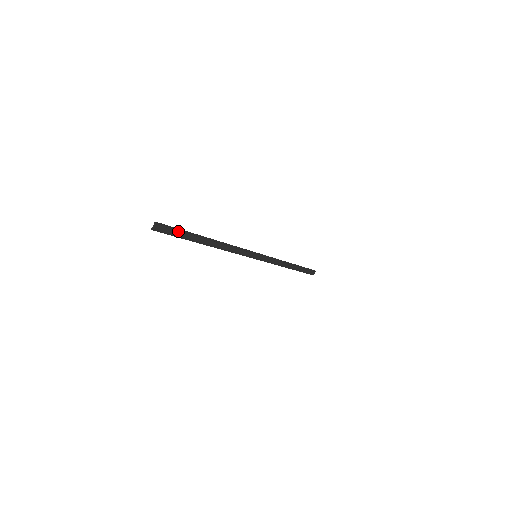
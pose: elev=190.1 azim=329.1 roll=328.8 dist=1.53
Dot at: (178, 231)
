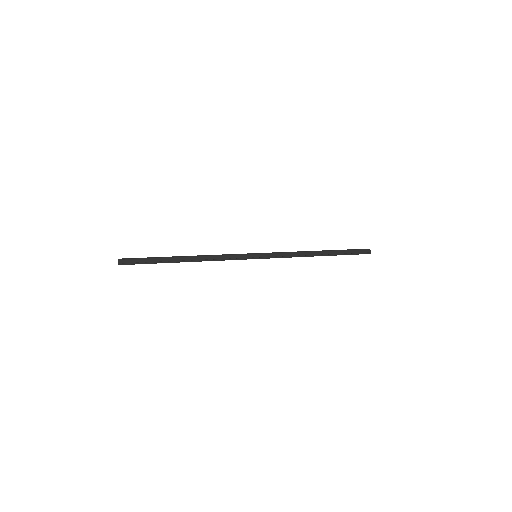
Dot at: (145, 259)
